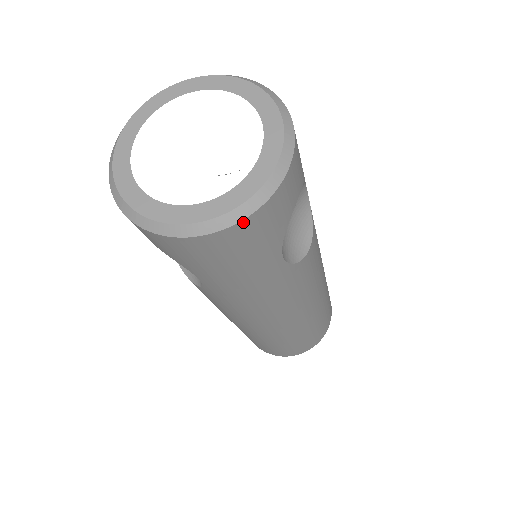
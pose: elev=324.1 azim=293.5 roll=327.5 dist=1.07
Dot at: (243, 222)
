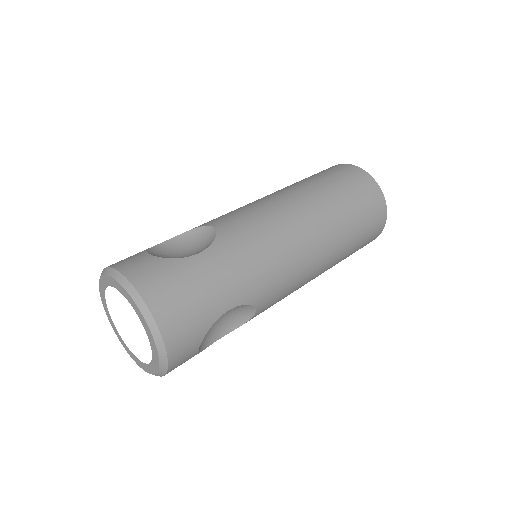
Dot at: occluded
